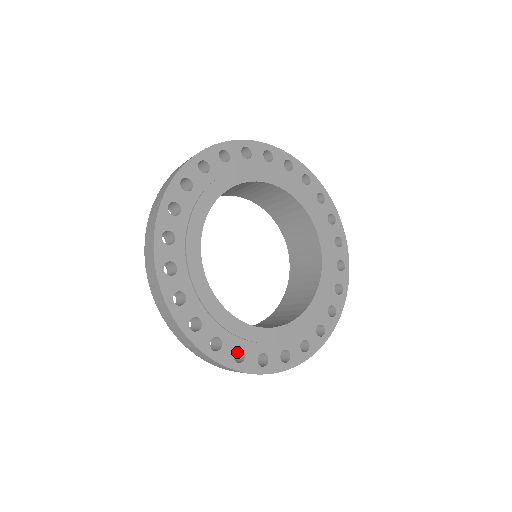
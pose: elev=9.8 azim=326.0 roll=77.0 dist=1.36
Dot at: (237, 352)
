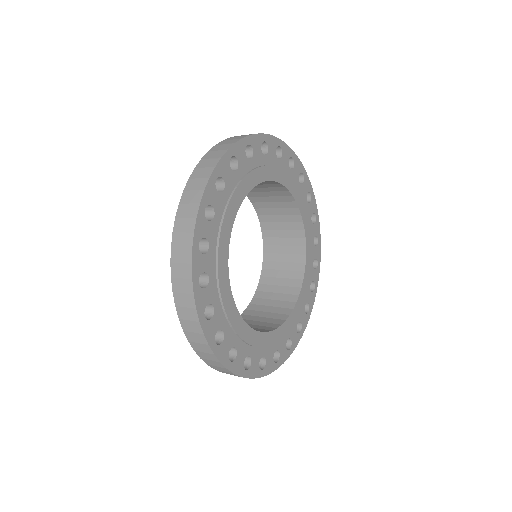
Dot at: occluded
